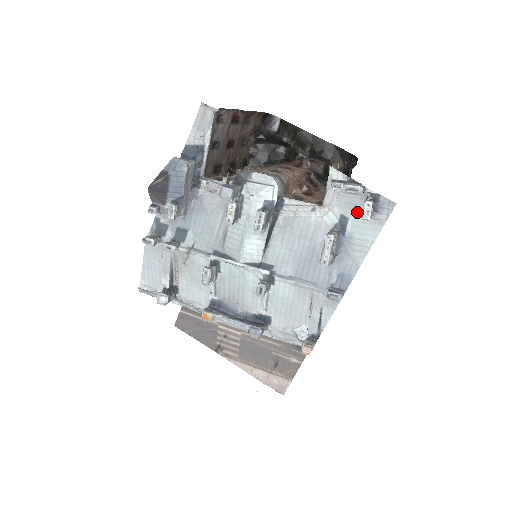
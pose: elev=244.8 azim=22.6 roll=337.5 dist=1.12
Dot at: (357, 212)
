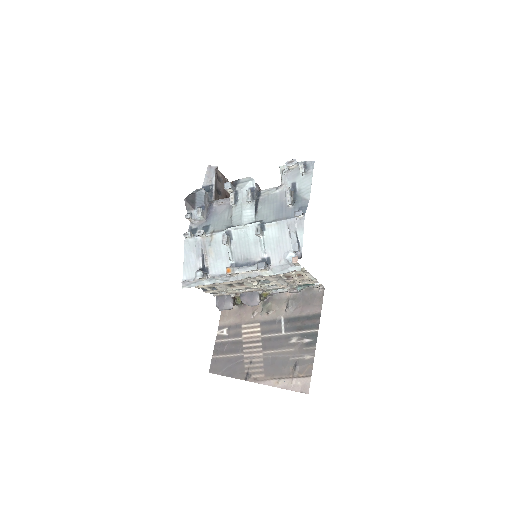
Dot at: (299, 177)
